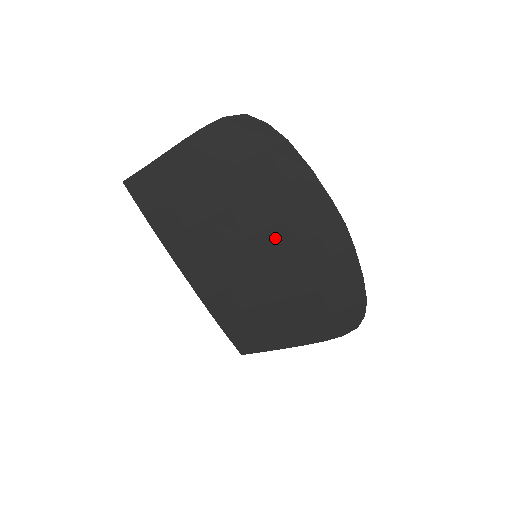
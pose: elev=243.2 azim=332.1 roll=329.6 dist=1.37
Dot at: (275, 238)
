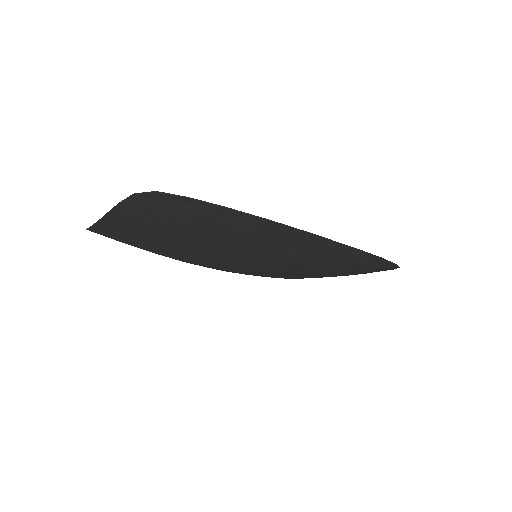
Dot at: (265, 254)
